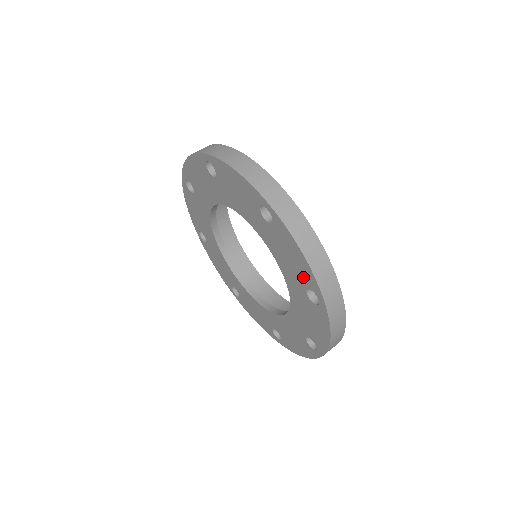
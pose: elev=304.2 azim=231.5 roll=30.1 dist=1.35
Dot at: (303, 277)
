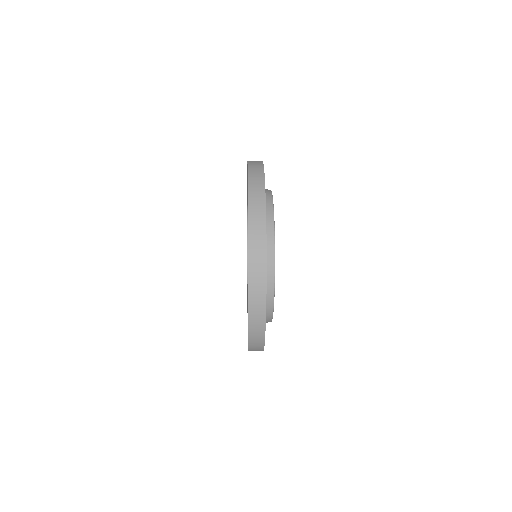
Dot at: occluded
